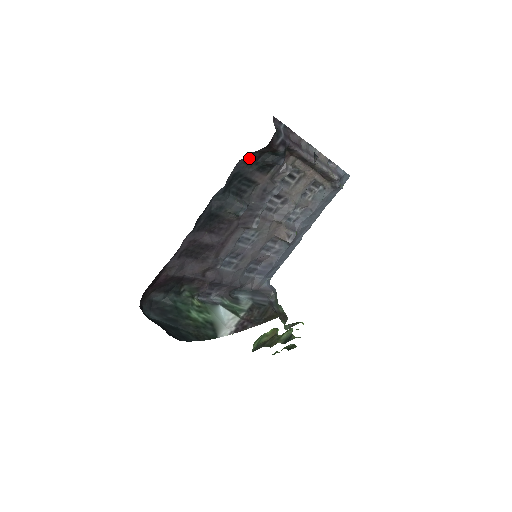
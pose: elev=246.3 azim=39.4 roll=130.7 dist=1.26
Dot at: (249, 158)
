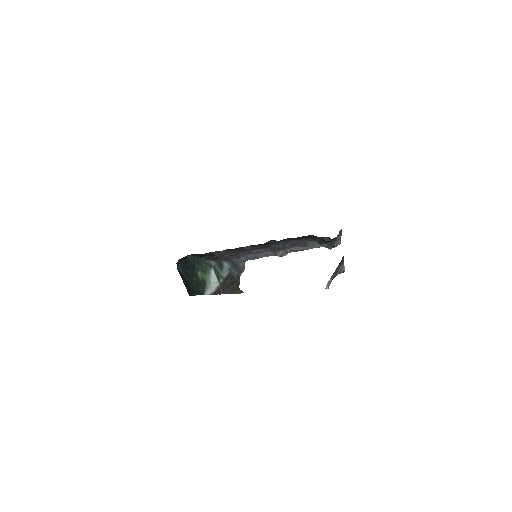
Dot at: (310, 235)
